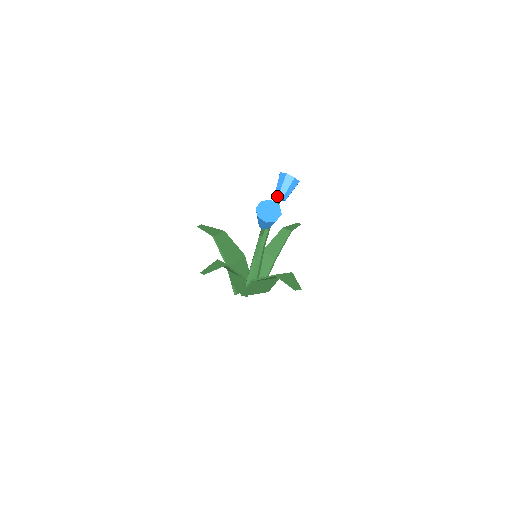
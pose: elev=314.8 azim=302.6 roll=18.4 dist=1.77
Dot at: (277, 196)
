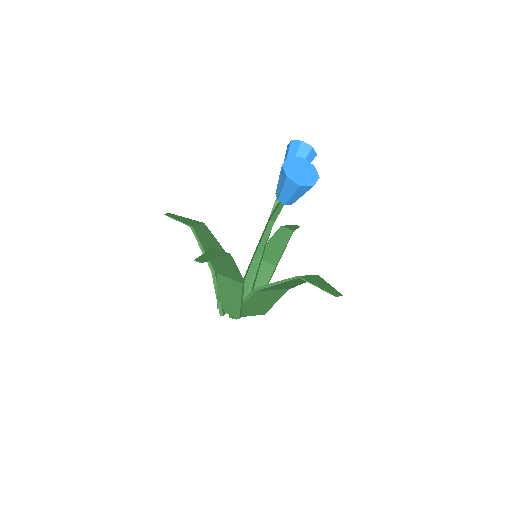
Dot at: occluded
